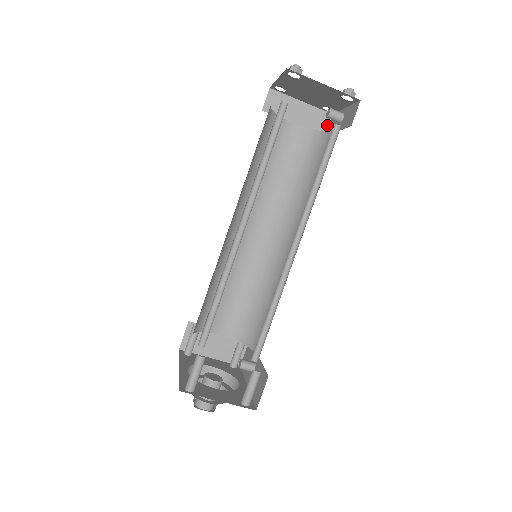
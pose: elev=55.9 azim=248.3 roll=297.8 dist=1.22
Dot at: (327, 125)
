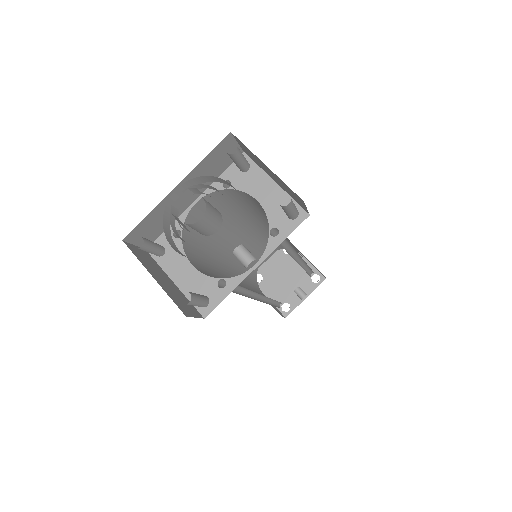
Dot at: (283, 316)
